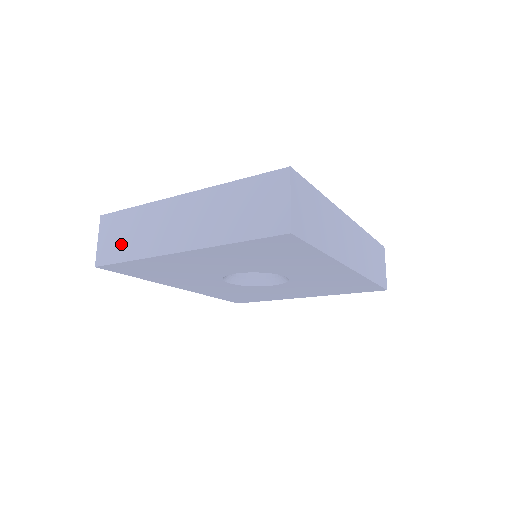
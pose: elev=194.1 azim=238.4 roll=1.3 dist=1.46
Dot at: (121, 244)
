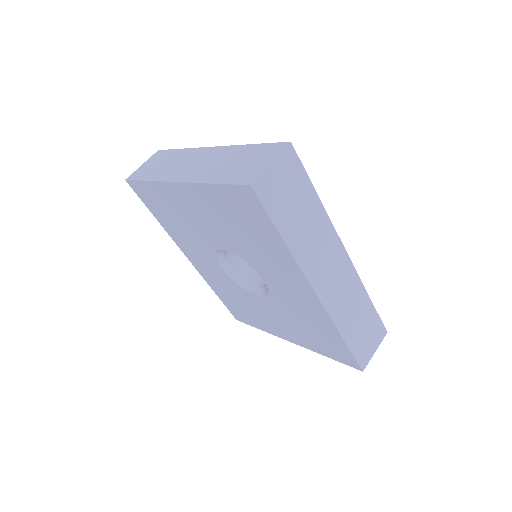
Dot at: (151, 169)
